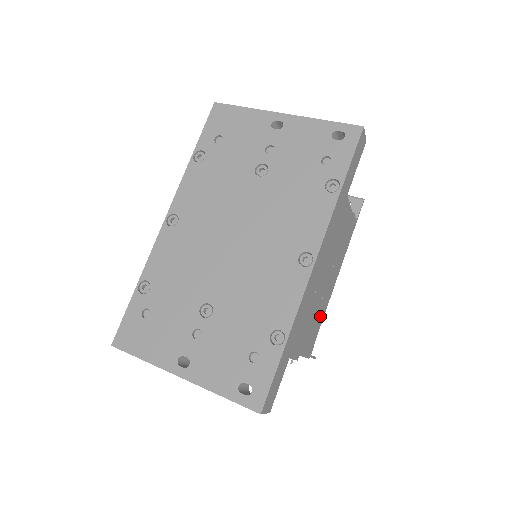
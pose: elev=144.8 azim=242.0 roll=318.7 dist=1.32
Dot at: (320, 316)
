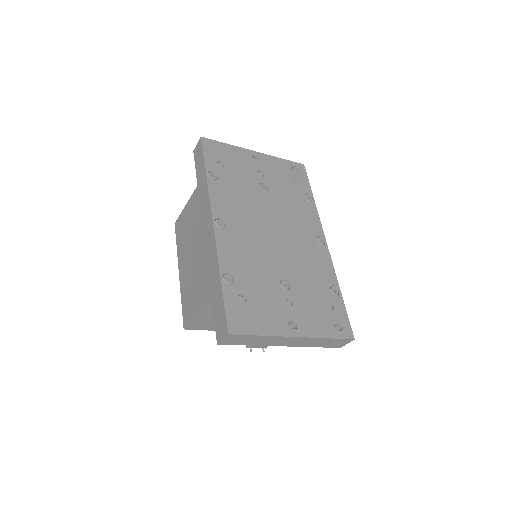
Dot at: occluded
